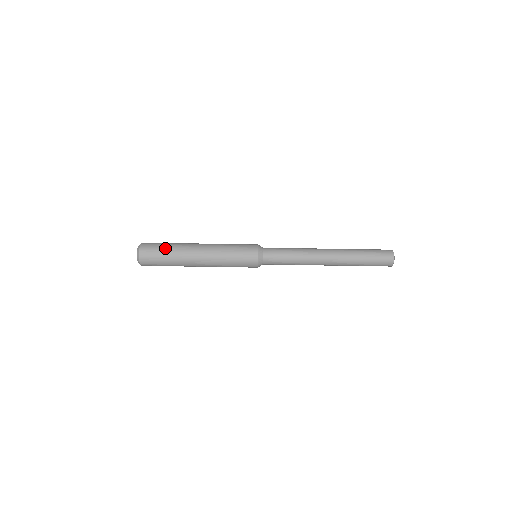
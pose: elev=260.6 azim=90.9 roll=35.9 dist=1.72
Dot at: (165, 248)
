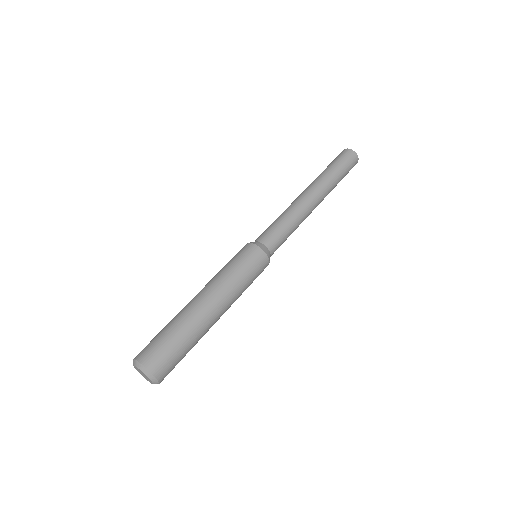
Dot at: (167, 333)
